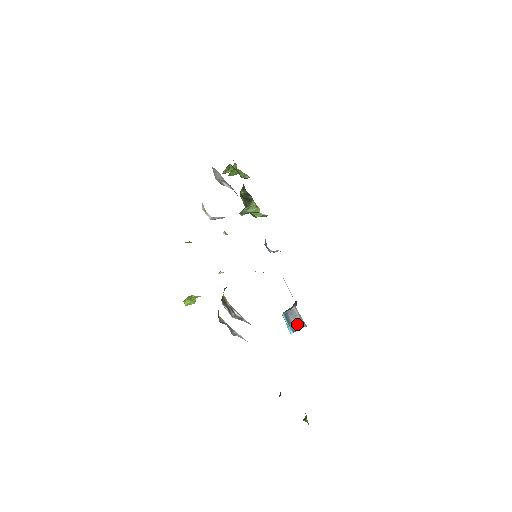
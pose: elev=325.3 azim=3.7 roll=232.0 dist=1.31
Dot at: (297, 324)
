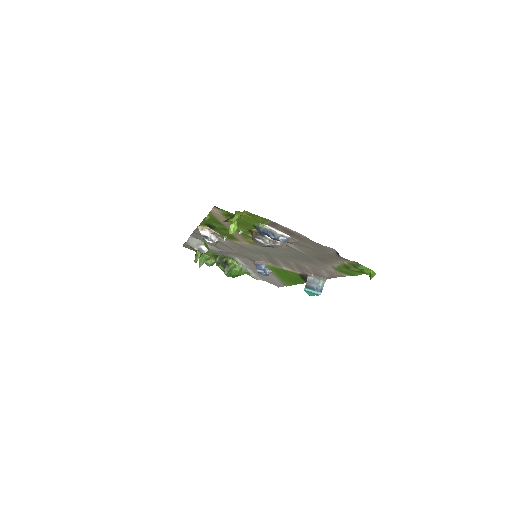
Dot at: (319, 284)
